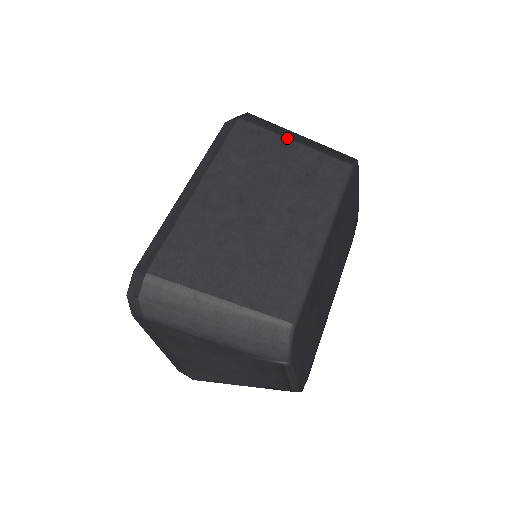
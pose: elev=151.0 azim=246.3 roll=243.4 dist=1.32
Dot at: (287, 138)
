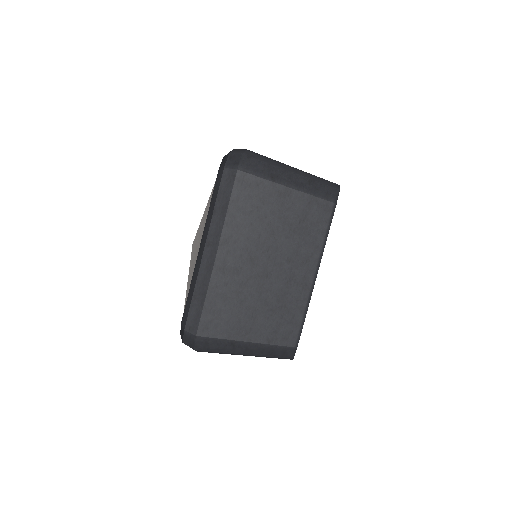
Dot at: (282, 185)
